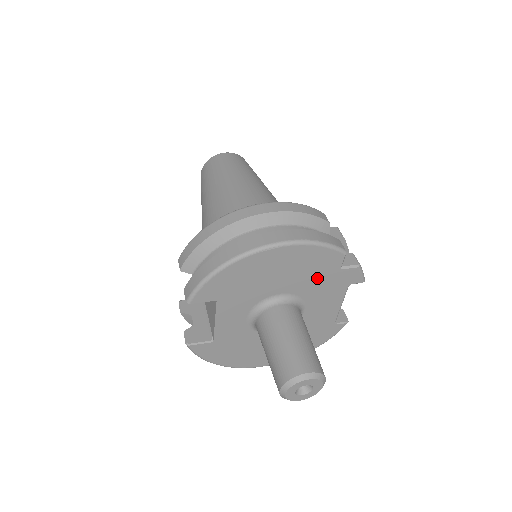
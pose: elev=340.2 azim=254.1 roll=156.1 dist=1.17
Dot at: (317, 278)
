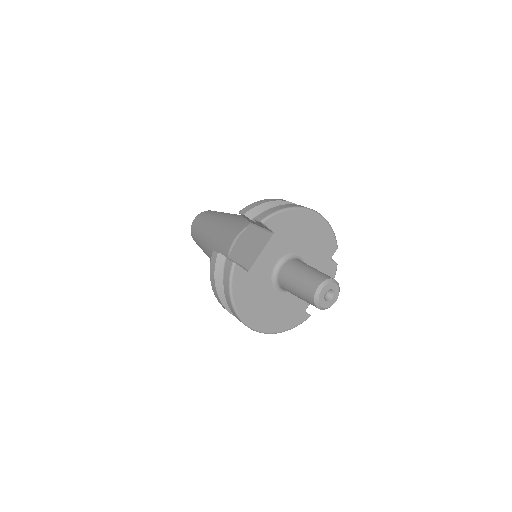
Dot at: (319, 257)
